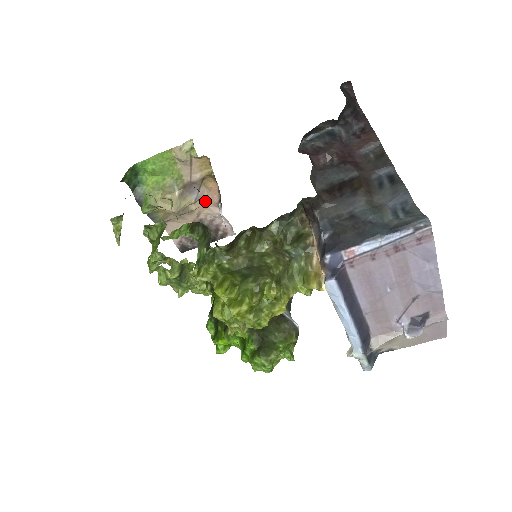
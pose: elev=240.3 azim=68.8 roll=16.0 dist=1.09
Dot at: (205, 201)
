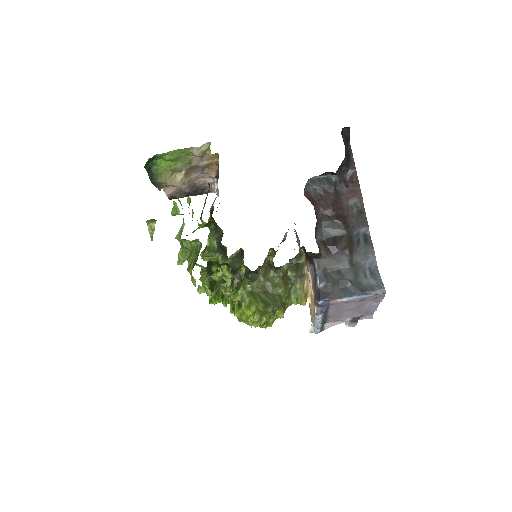
Dot at: (203, 174)
